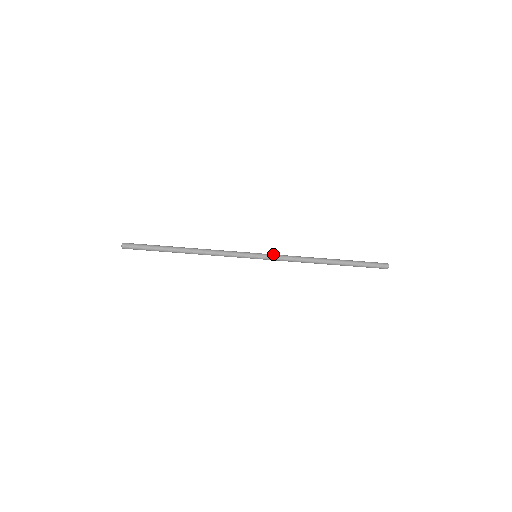
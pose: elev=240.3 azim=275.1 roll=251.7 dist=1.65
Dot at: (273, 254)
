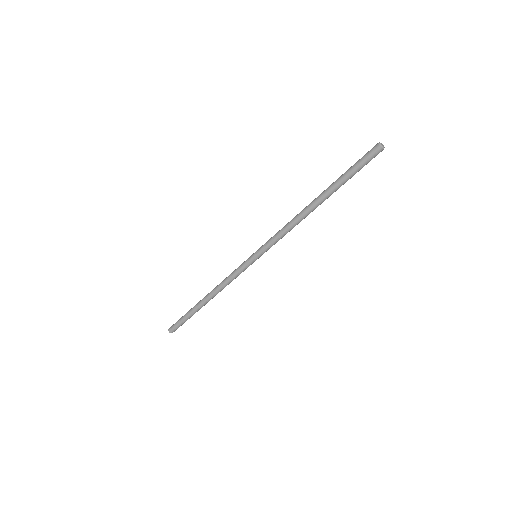
Dot at: (267, 244)
